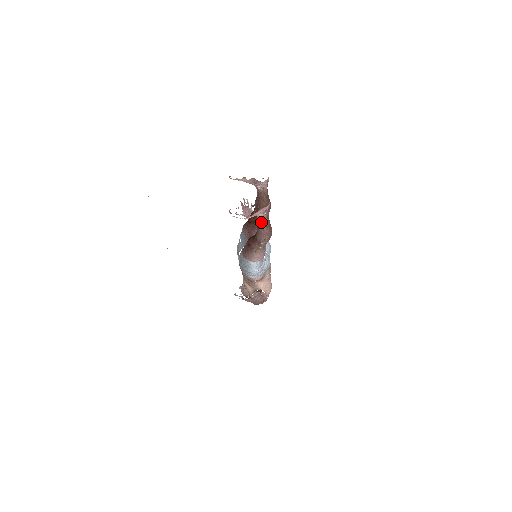
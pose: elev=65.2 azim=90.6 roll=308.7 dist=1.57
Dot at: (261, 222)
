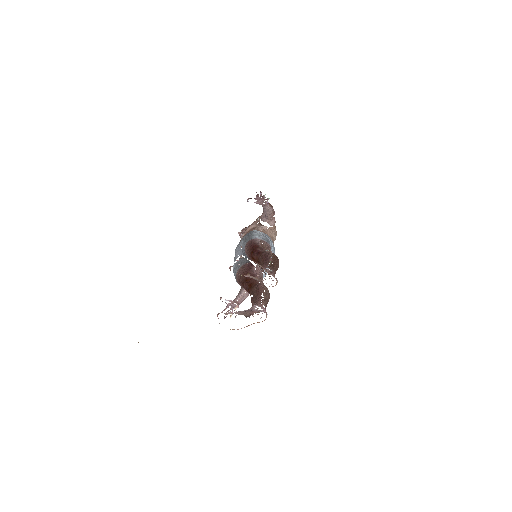
Dot at: occluded
